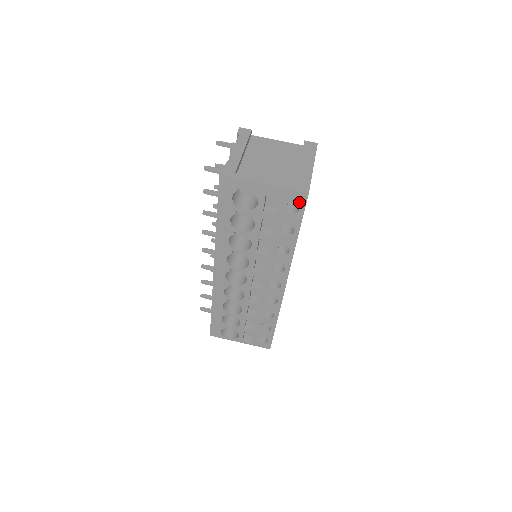
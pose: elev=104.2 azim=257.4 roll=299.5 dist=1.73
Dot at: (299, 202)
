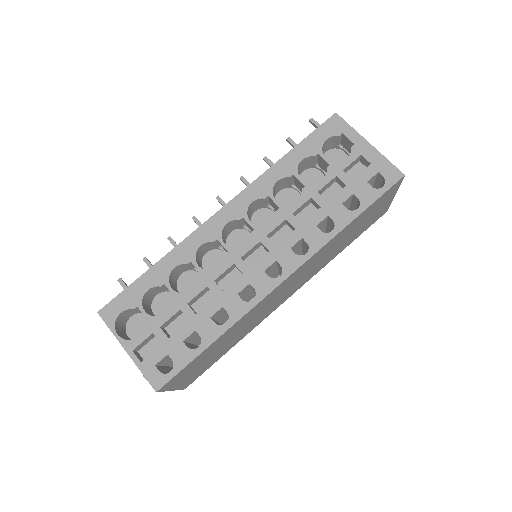
Dot at: (388, 179)
